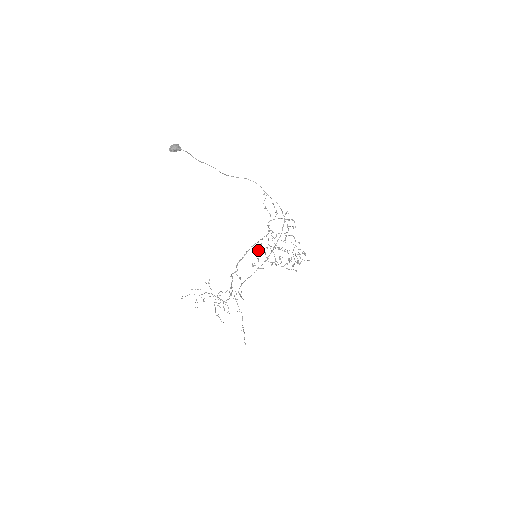
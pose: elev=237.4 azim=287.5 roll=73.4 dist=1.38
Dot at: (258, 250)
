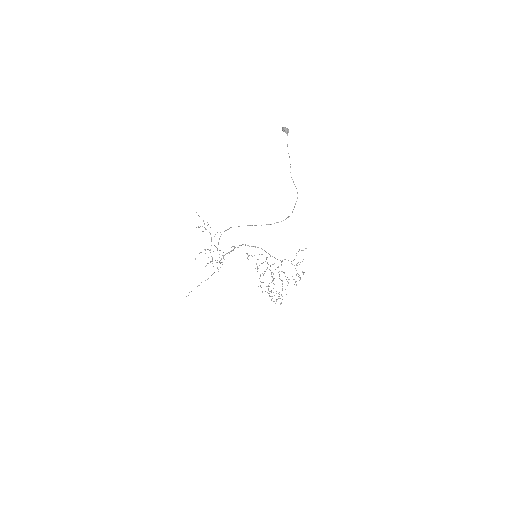
Dot at: (261, 254)
